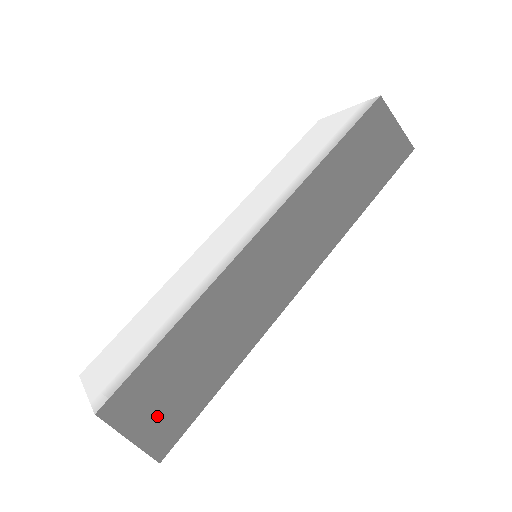
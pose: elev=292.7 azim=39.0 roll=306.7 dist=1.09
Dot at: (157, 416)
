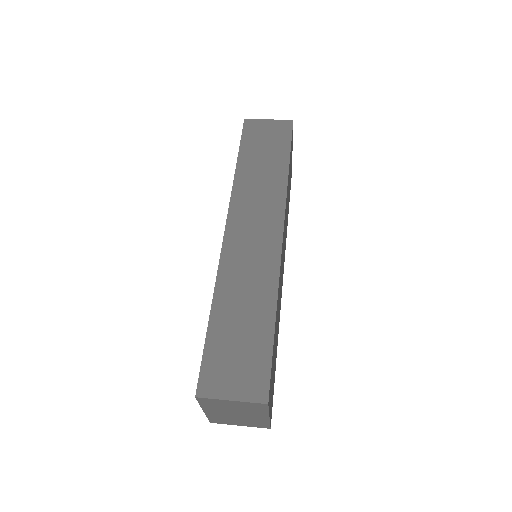
Dot at: (241, 374)
